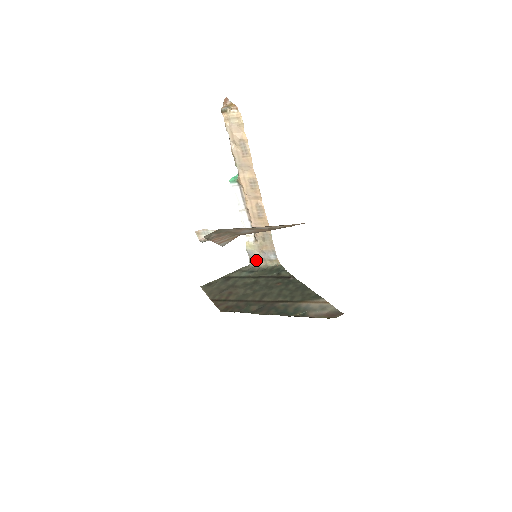
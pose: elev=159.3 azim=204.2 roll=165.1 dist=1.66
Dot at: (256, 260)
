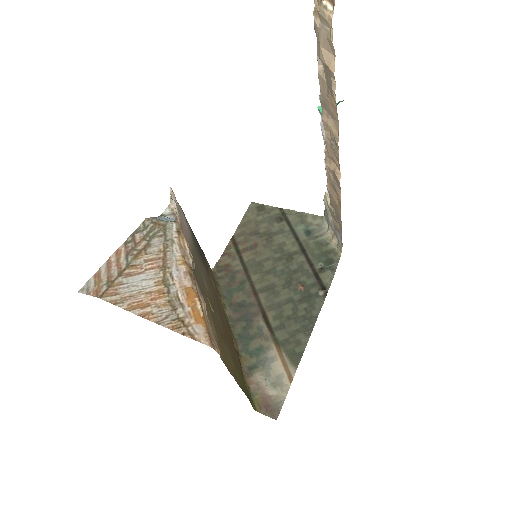
Dot at: (328, 221)
